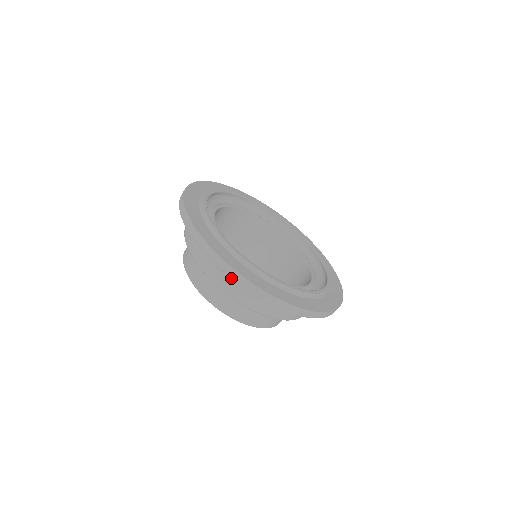
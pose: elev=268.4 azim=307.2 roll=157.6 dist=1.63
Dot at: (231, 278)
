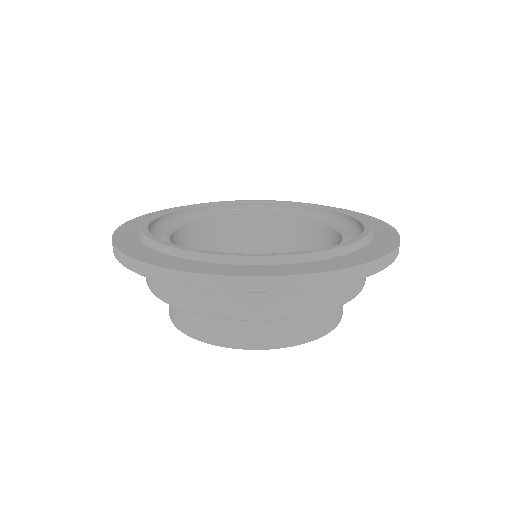
Dot at: (241, 291)
